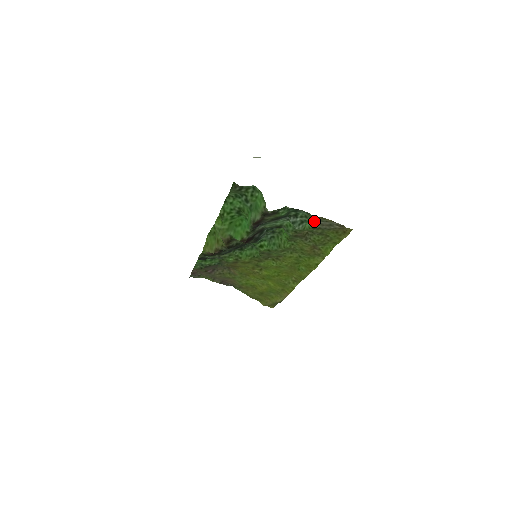
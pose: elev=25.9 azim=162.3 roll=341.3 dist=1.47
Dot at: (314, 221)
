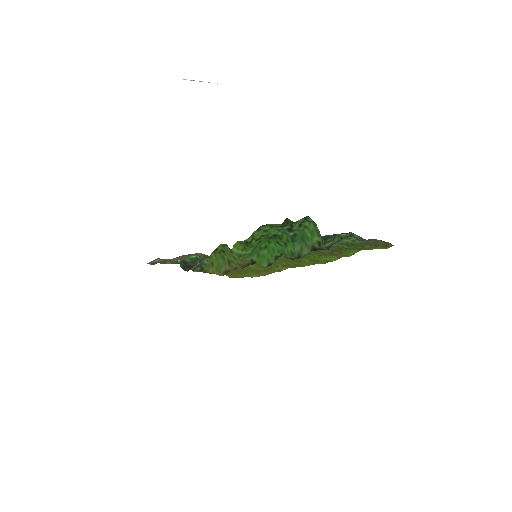
Dot at: (360, 241)
